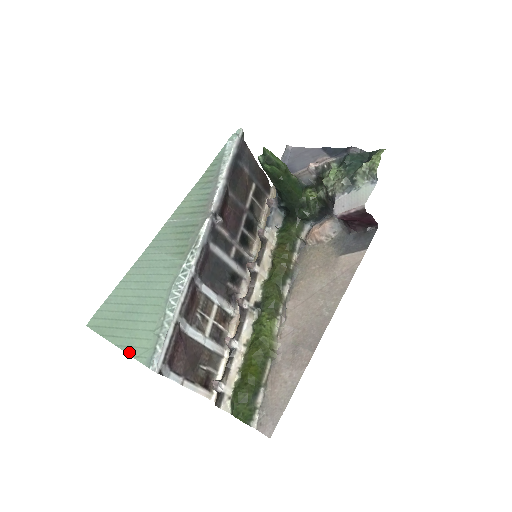
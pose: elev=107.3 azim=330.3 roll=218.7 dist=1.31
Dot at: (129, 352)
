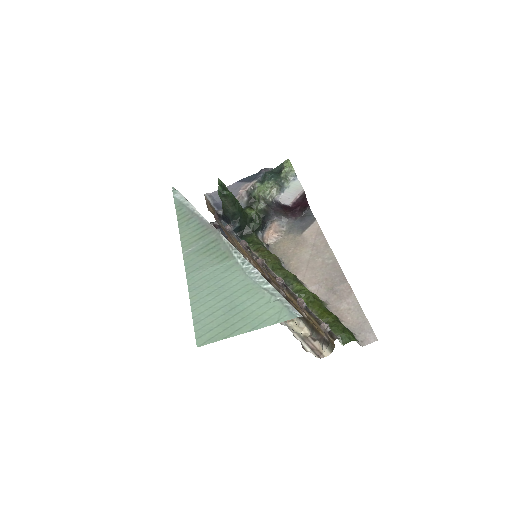
Dot at: (266, 325)
